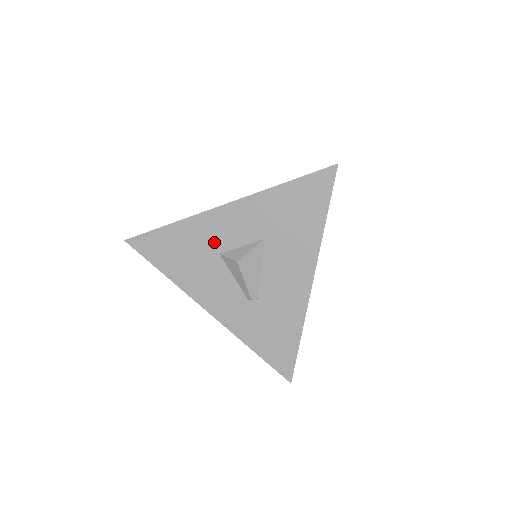
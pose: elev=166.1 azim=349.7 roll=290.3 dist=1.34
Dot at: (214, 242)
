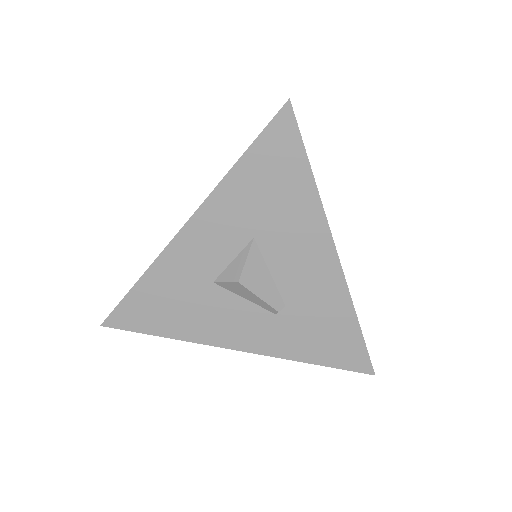
Dot at: (199, 273)
